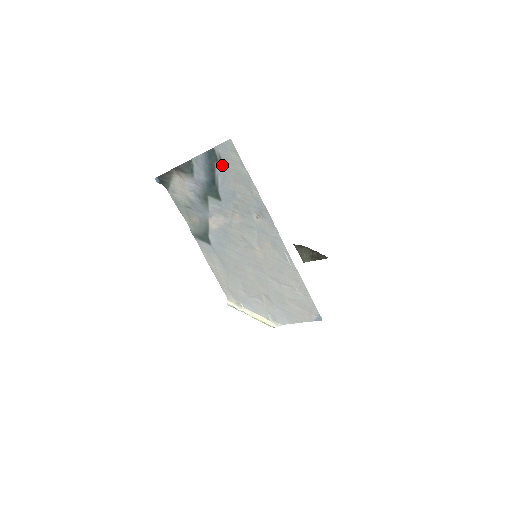
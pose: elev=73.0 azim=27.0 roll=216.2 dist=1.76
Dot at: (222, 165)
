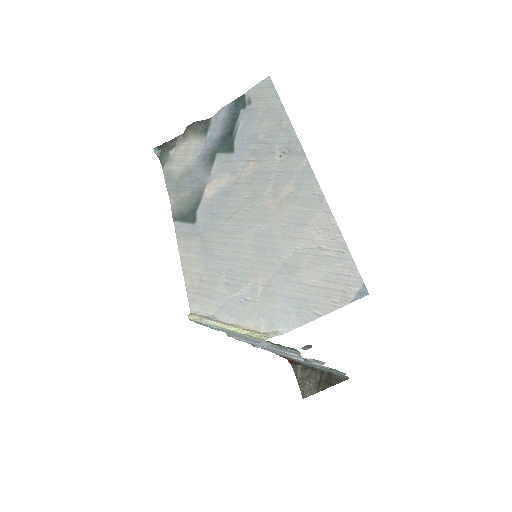
Dot at: (249, 108)
